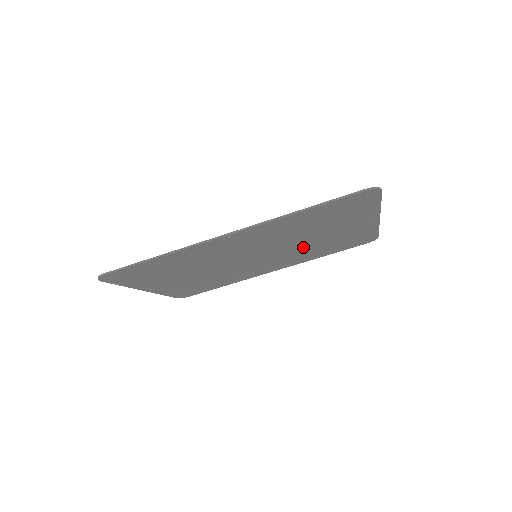
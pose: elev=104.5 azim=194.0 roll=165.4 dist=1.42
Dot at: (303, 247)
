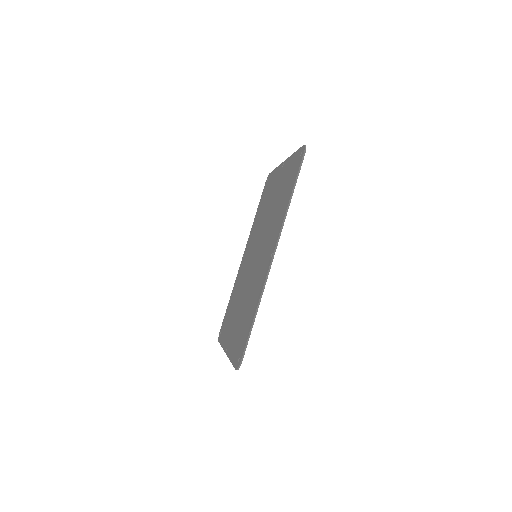
Dot at: occluded
